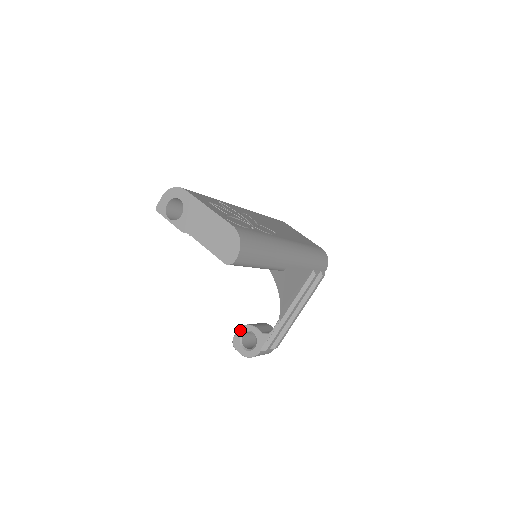
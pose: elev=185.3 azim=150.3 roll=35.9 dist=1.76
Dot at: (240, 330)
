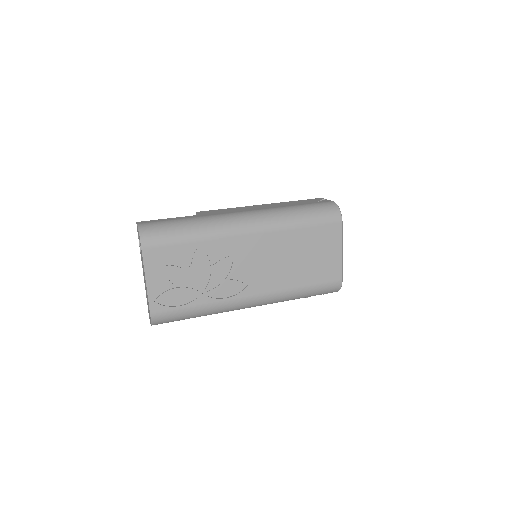
Dot at: occluded
